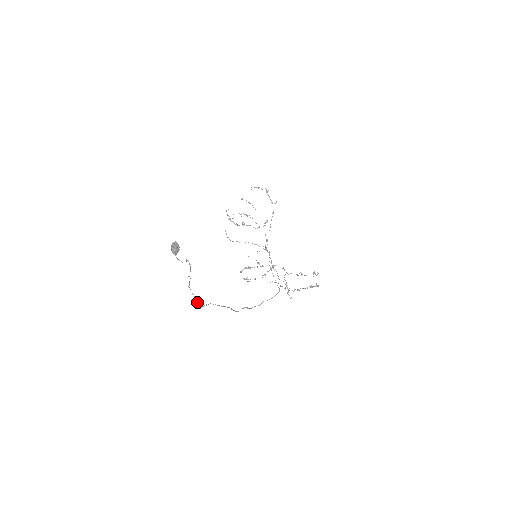
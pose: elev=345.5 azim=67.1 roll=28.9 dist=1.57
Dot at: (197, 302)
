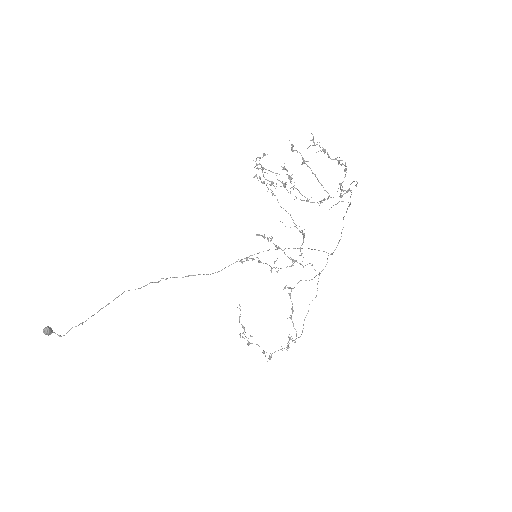
Dot at: (154, 282)
